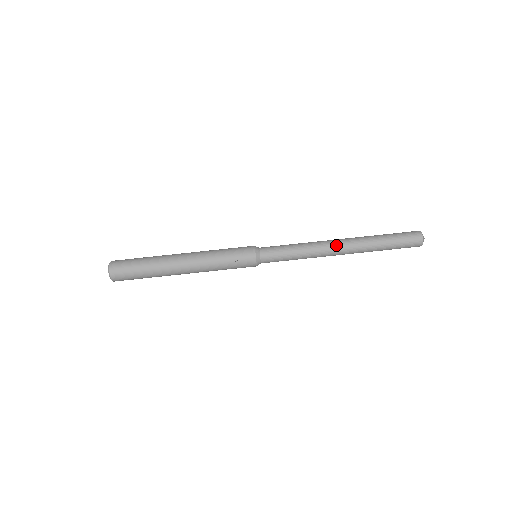
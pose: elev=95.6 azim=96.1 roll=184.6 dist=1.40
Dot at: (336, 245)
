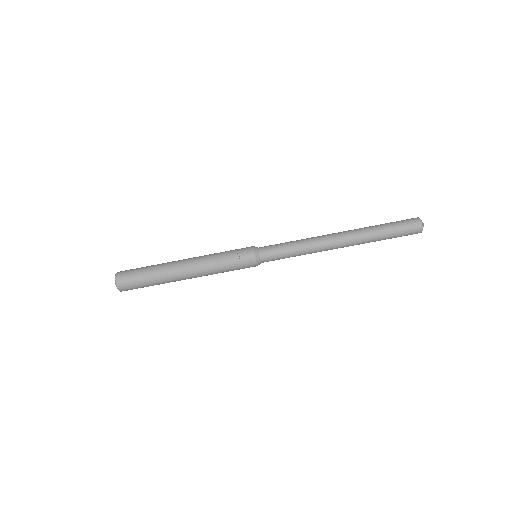
Dot at: (333, 236)
